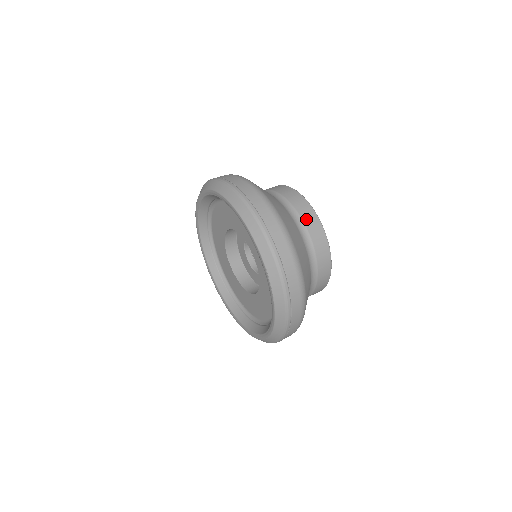
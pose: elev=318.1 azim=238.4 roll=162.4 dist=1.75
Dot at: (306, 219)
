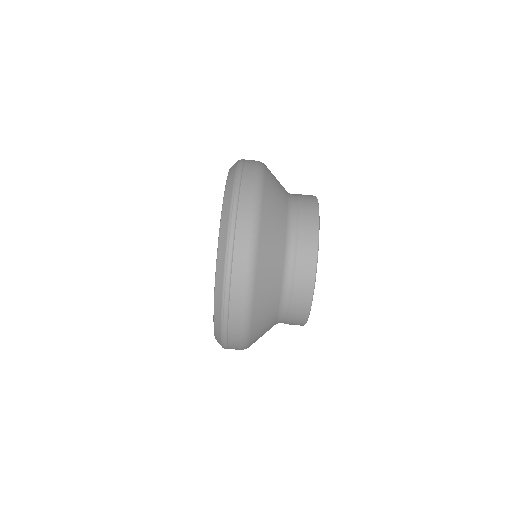
Dot at: (291, 323)
